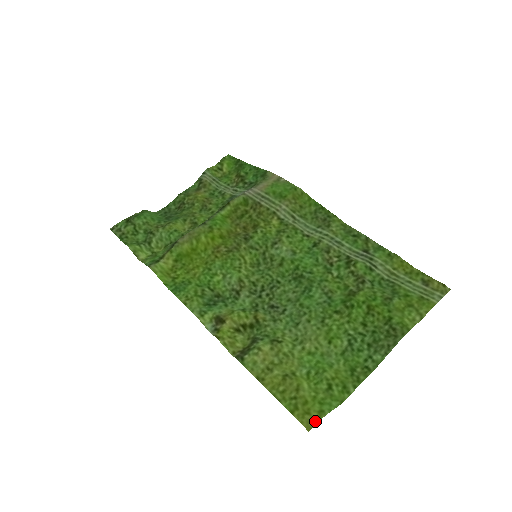
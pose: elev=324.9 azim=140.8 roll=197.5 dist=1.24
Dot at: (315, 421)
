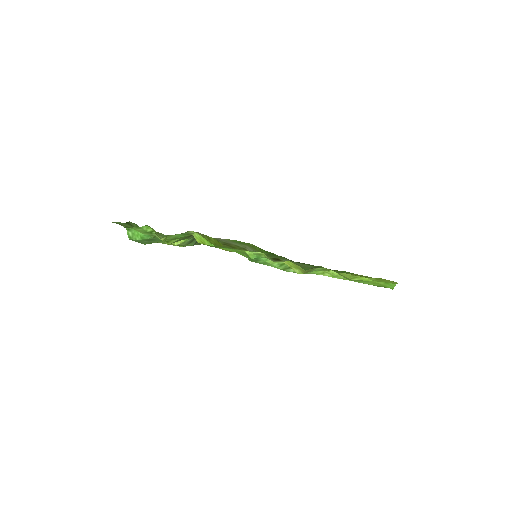
Dot at: (396, 282)
